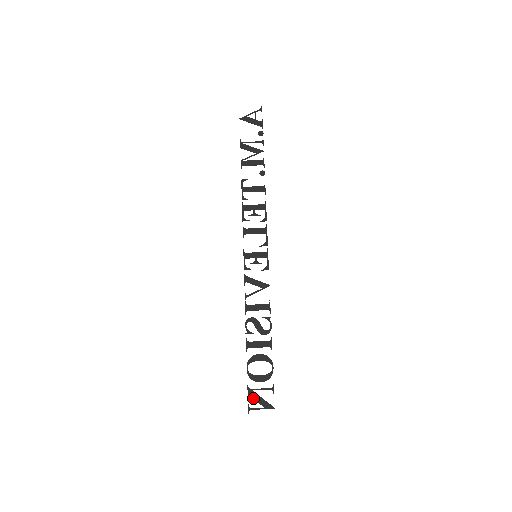
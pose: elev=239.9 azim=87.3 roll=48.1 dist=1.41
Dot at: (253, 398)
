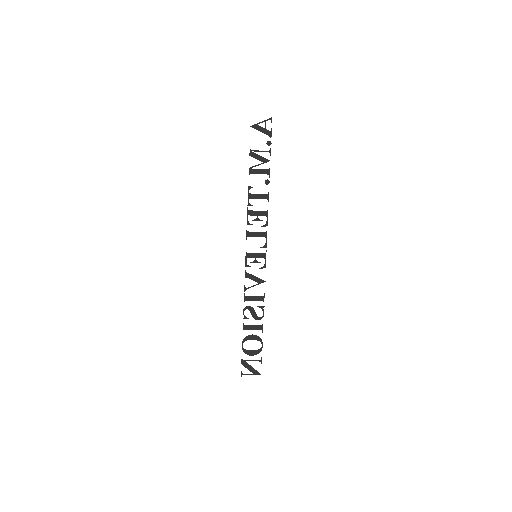
Dot at: (245, 367)
